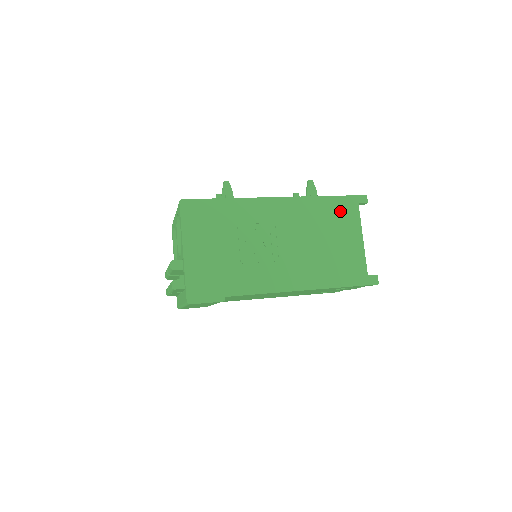
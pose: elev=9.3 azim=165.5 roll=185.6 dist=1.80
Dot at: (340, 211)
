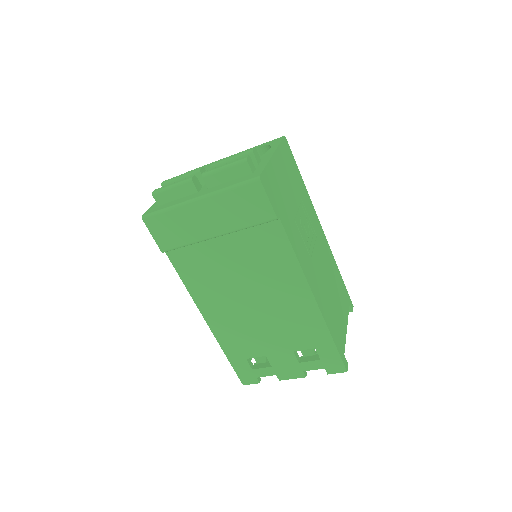
Dot at: (342, 291)
